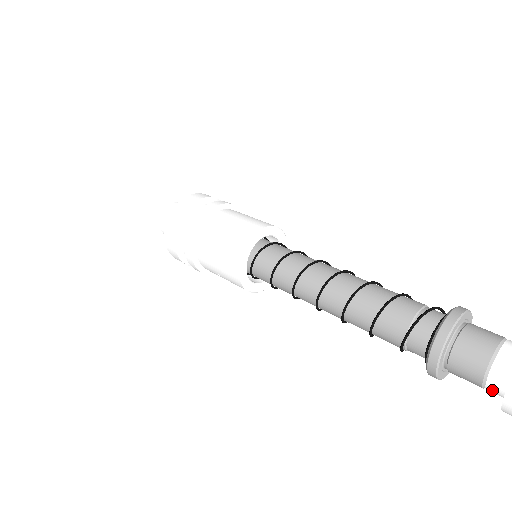
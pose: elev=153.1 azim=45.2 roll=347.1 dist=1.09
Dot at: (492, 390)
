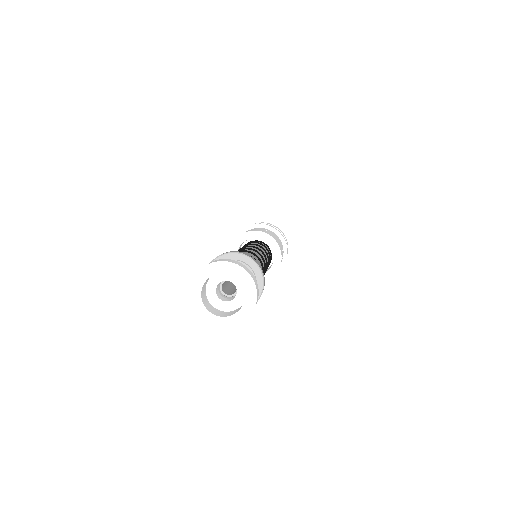
Dot at: (206, 290)
